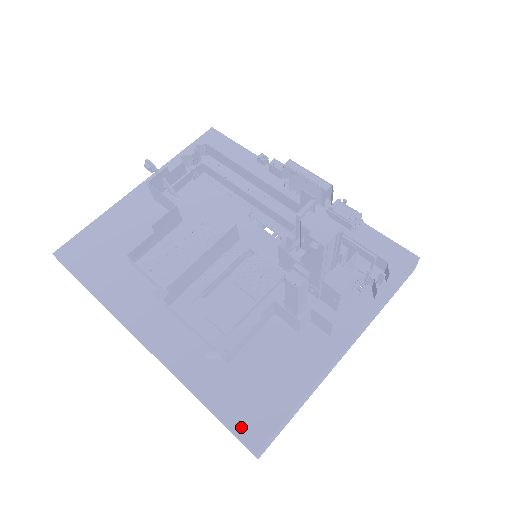
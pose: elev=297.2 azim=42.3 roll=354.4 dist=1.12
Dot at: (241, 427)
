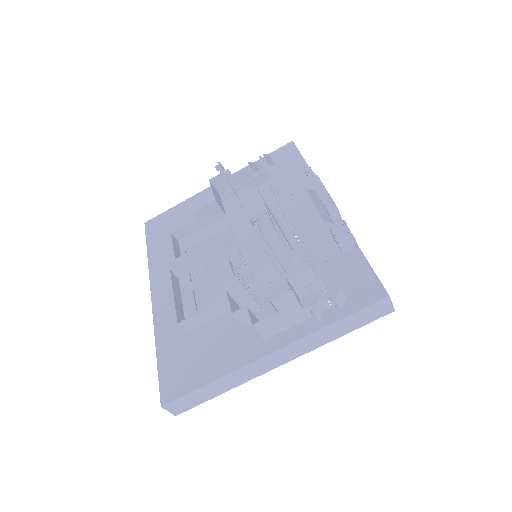
Dot at: (165, 382)
